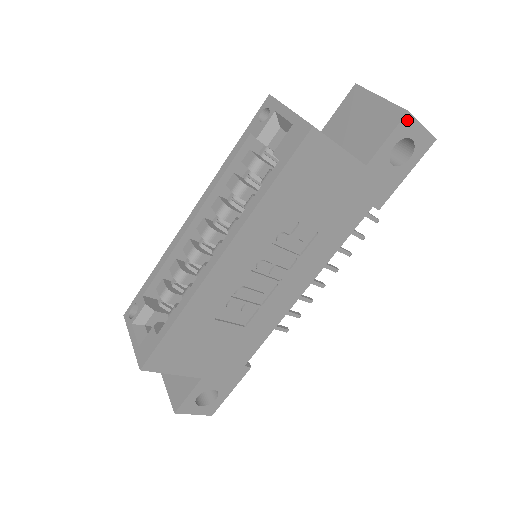
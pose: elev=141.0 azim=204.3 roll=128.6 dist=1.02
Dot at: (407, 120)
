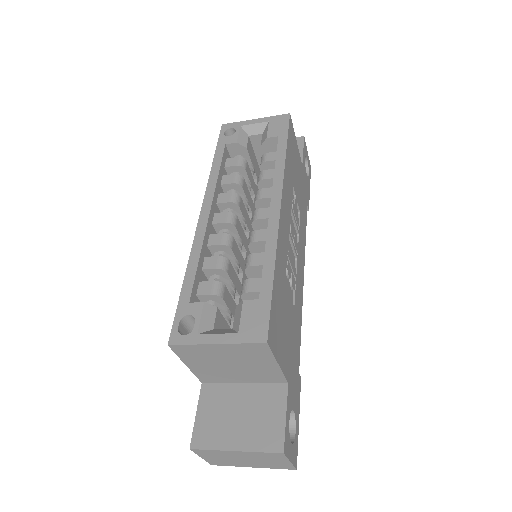
Dot at: (305, 143)
